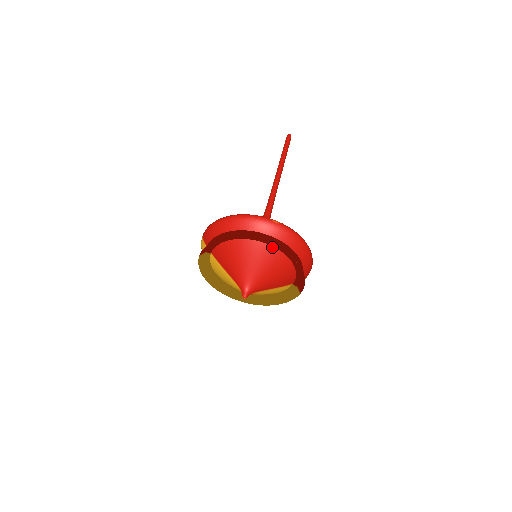
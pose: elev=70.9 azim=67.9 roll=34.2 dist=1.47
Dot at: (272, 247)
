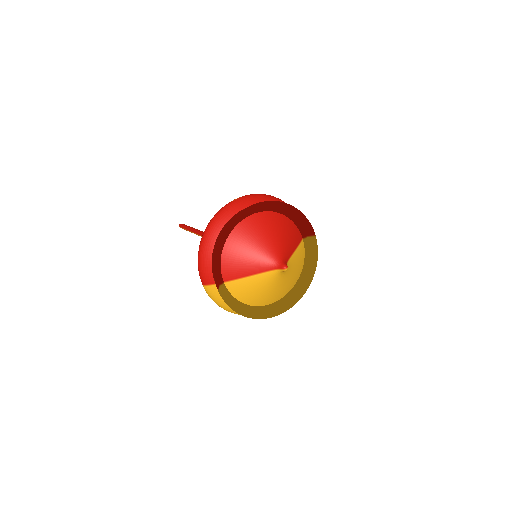
Dot at: (255, 214)
